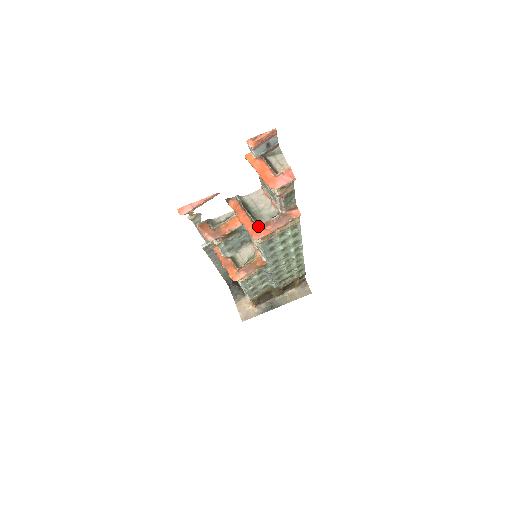
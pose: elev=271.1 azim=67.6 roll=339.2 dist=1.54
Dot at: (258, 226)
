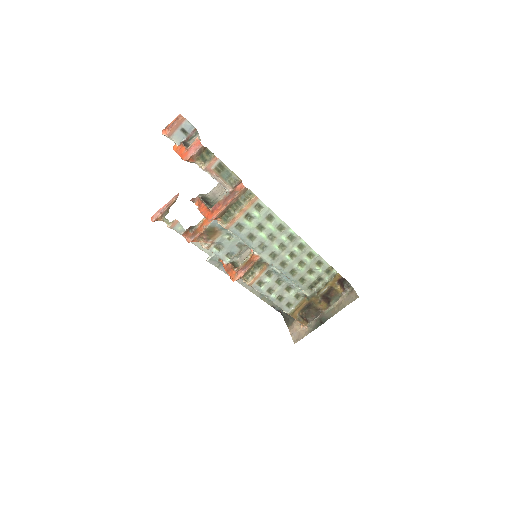
Dot at: (211, 209)
